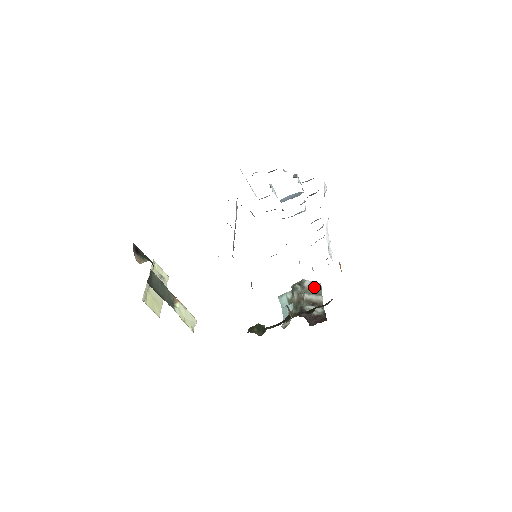
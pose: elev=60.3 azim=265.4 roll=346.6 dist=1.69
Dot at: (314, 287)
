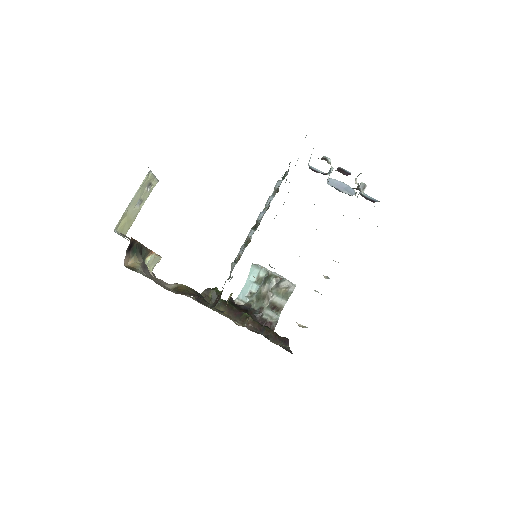
Dot at: (287, 289)
